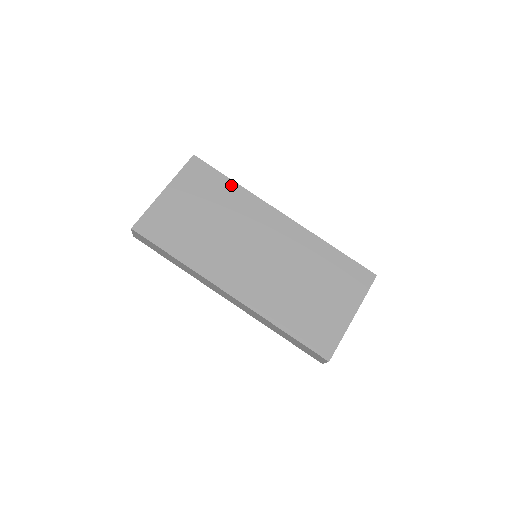
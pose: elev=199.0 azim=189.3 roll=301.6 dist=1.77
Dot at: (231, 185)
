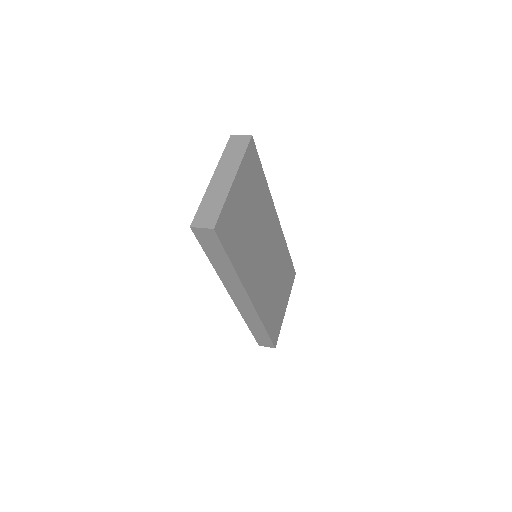
Dot at: (264, 181)
